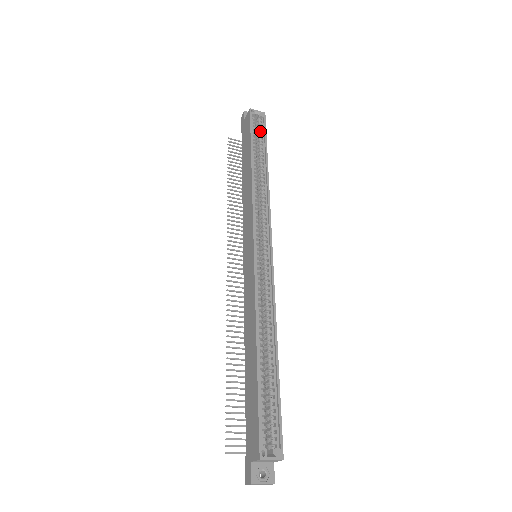
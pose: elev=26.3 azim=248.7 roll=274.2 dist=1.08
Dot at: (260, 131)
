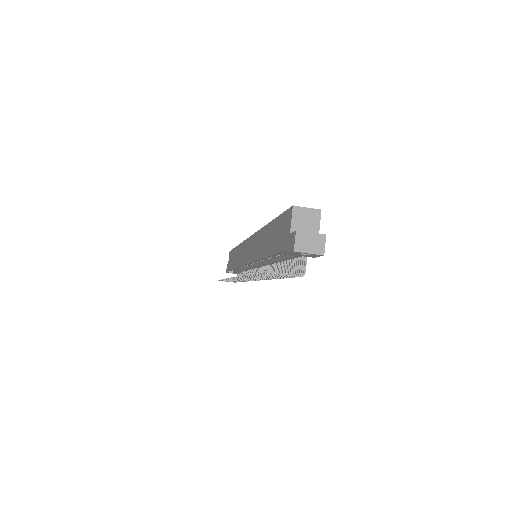
Dot at: occluded
